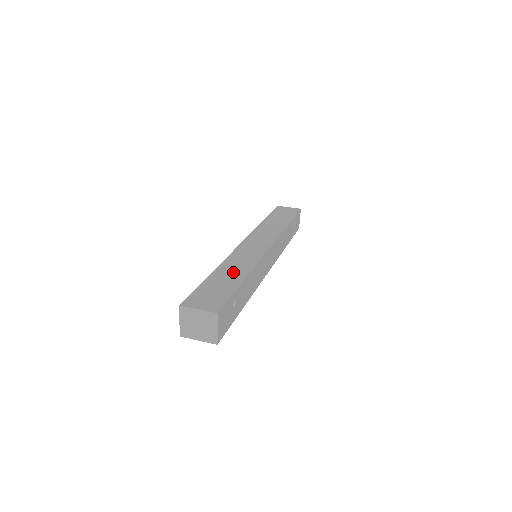
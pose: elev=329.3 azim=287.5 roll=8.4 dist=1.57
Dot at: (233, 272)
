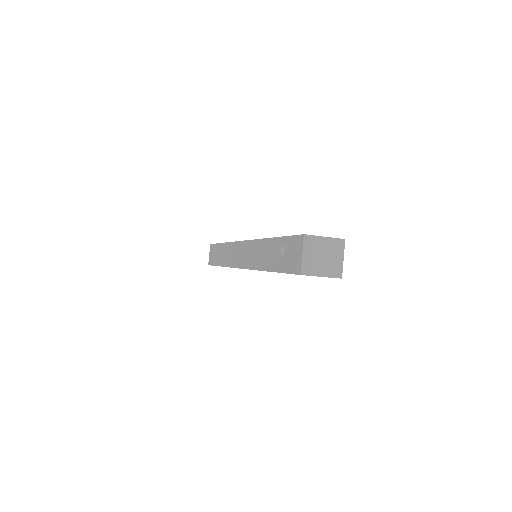
Dot at: occluded
